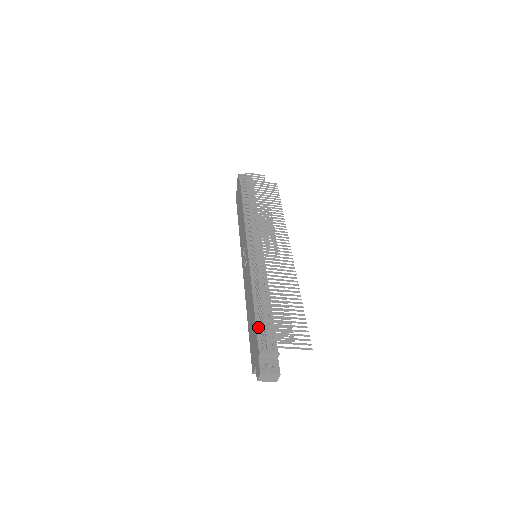
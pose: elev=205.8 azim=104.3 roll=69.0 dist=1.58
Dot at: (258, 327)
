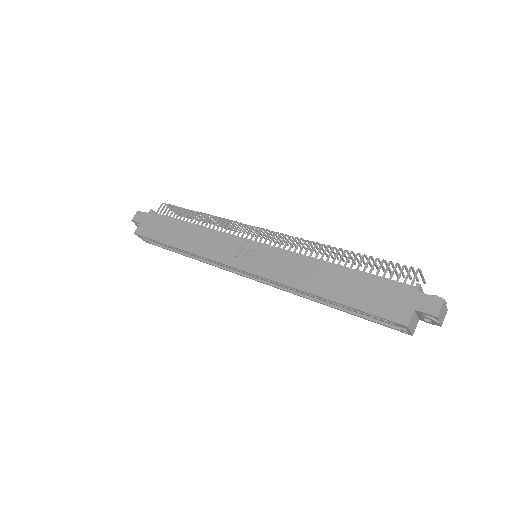
Dot at: (375, 276)
